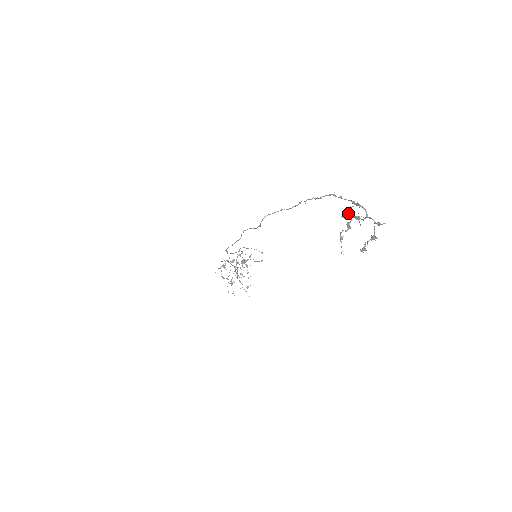
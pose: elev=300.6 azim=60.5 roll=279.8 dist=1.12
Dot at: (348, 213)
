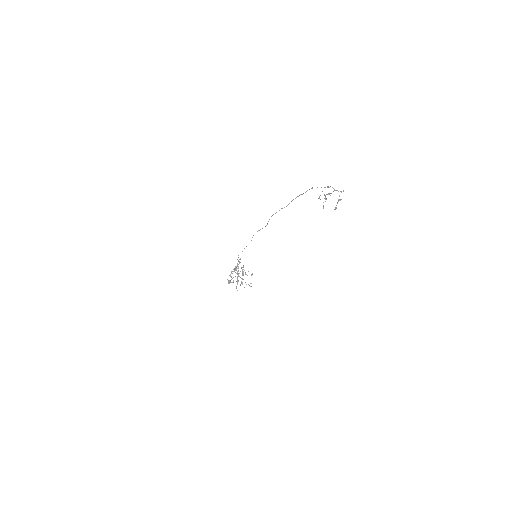
Dot at: occluded
